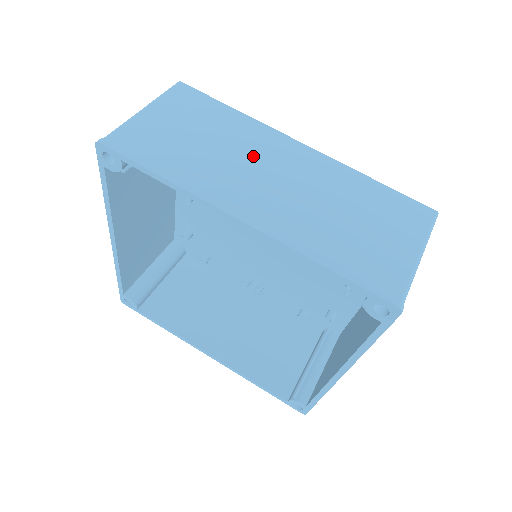
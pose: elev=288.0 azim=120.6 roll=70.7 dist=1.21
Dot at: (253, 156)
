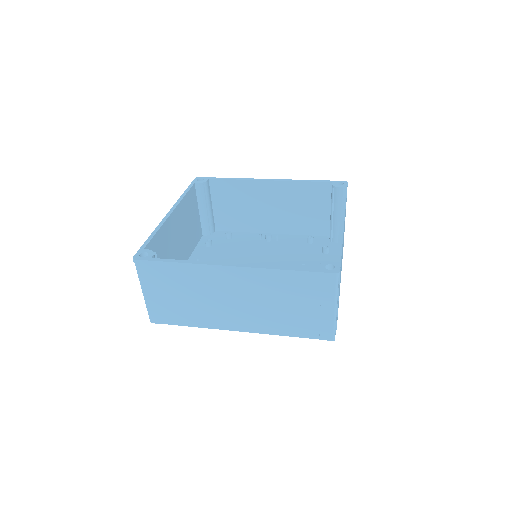
Dot at: (257, 213)
